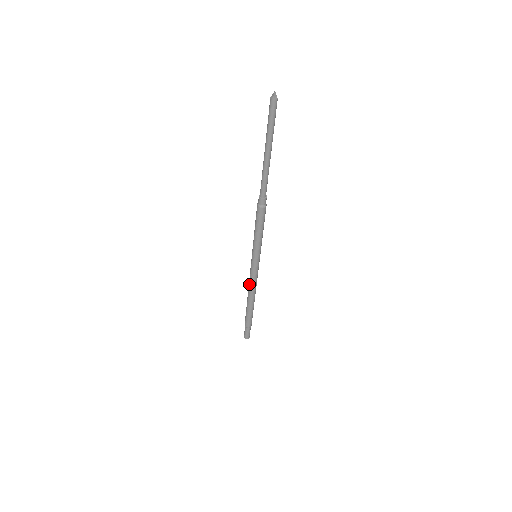
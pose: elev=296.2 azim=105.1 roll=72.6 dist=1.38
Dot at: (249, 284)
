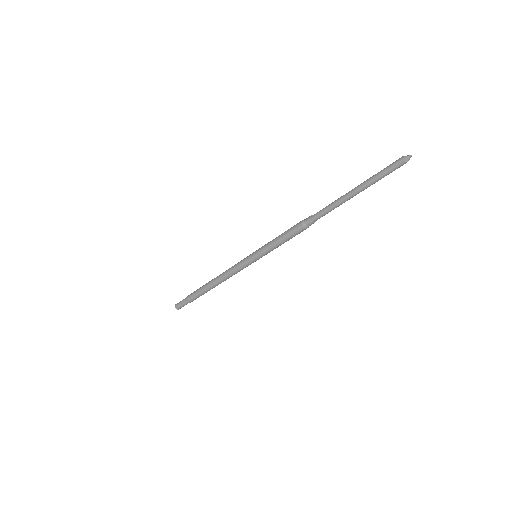
Dot at: (227, 270)
